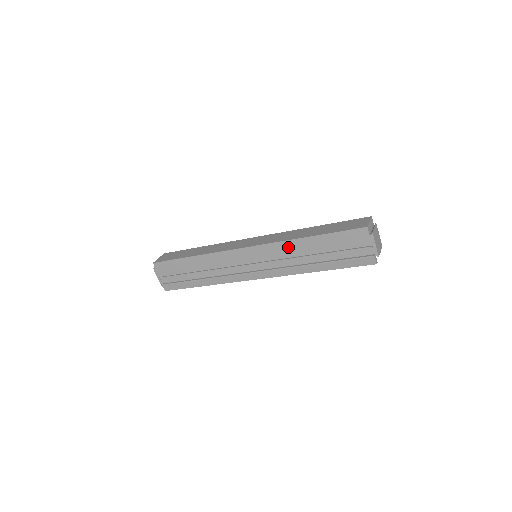
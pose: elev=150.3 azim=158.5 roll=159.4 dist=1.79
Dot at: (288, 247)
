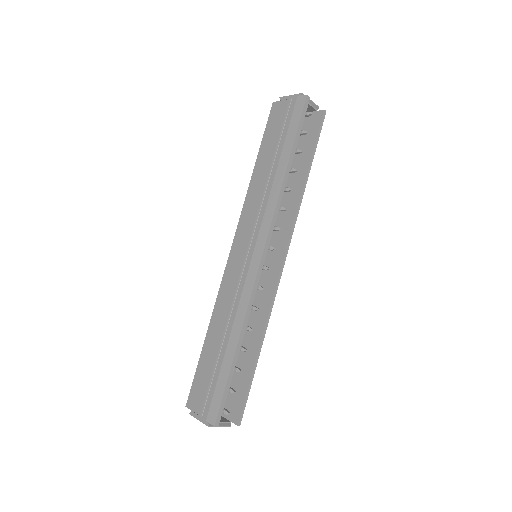
Dot at: (252, 196)
